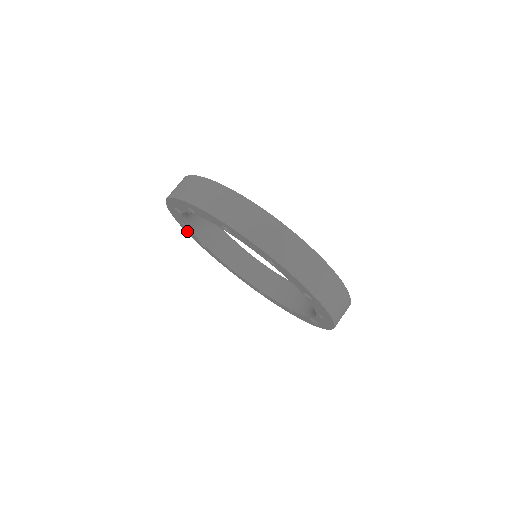
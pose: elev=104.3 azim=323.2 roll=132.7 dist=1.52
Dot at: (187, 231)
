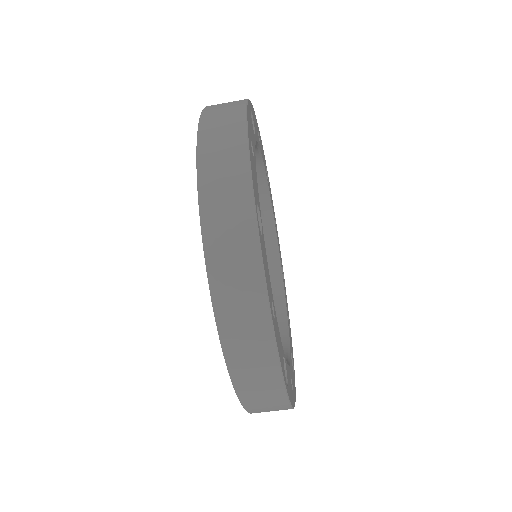
Dot at: occluded
